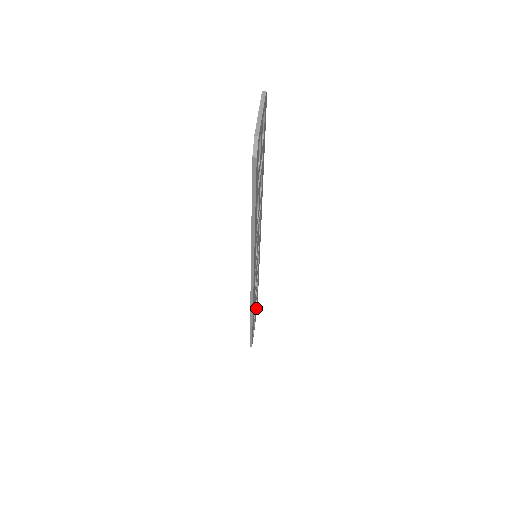
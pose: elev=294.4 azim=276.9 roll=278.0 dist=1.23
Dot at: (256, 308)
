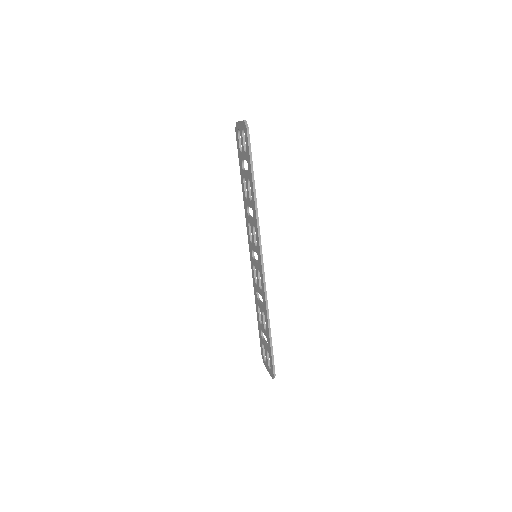
Dot at: (264, 354)
